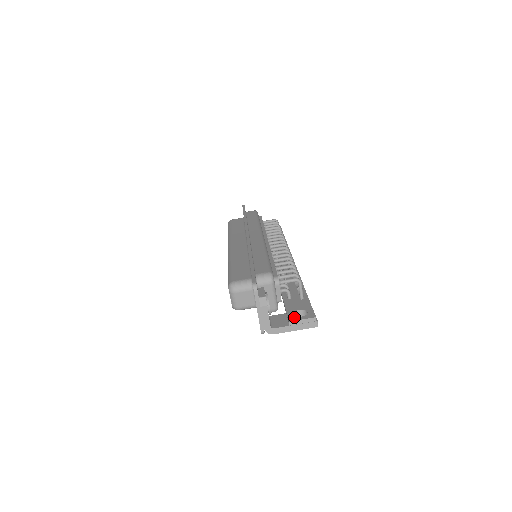
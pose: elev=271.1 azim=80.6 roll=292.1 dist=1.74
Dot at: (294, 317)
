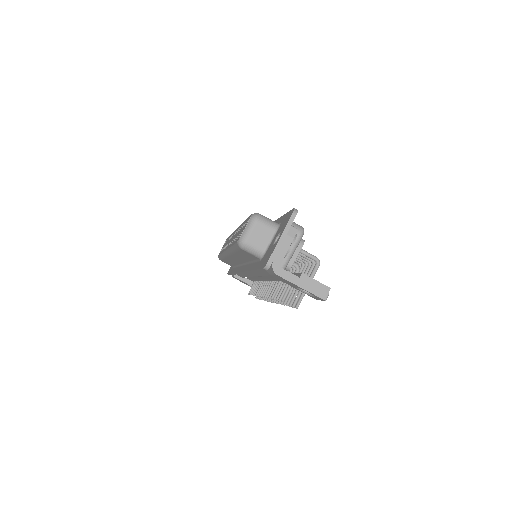
Dot at: occluded
